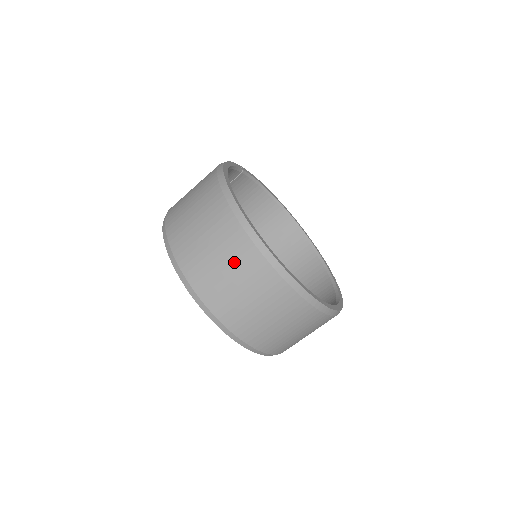
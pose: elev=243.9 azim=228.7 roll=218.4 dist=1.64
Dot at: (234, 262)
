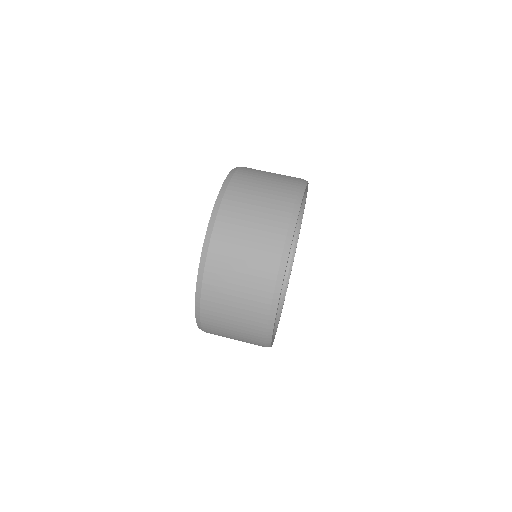
Dot at: (269, 203)
